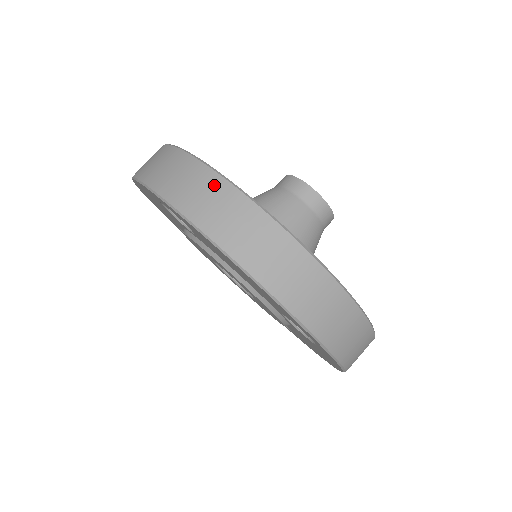
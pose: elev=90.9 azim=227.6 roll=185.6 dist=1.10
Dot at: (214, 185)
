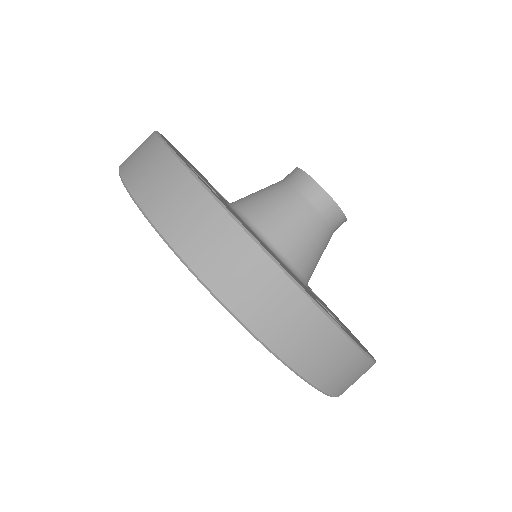
Dot at: (193, 196)
